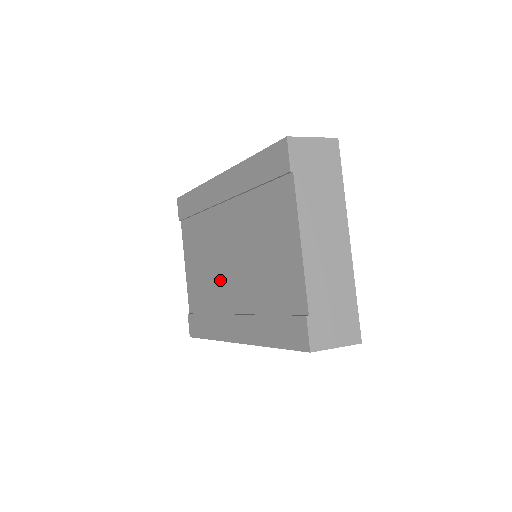
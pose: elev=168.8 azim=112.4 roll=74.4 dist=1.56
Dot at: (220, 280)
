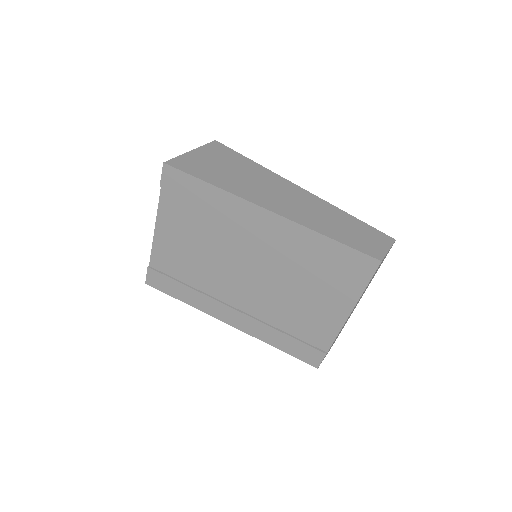
Dot at: (222, 277)
